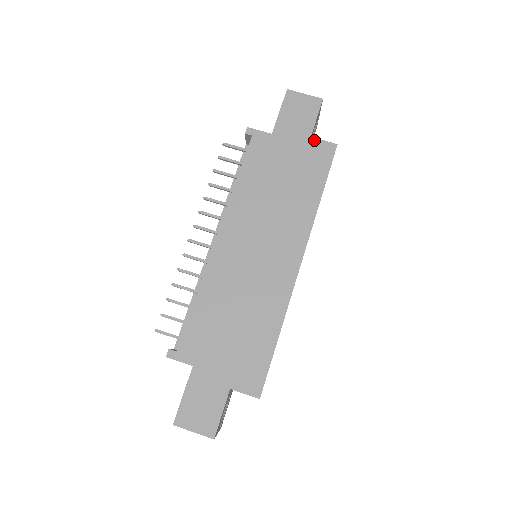
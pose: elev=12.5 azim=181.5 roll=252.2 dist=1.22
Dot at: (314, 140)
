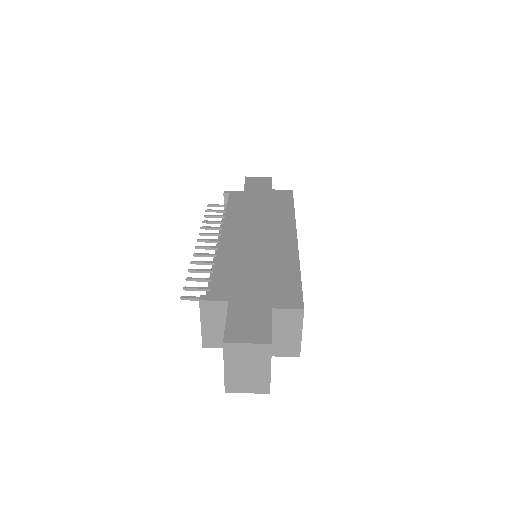
Dot at: (275, 190)
